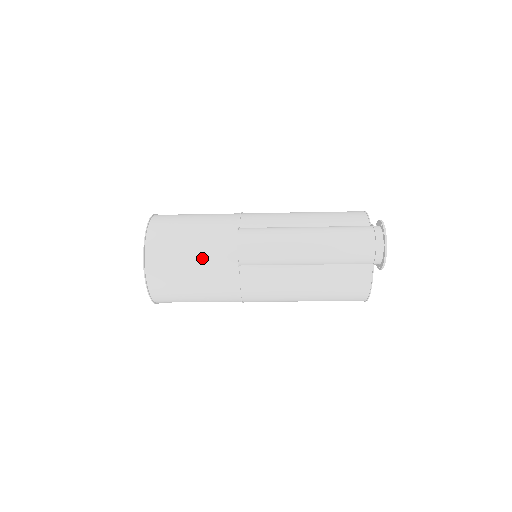
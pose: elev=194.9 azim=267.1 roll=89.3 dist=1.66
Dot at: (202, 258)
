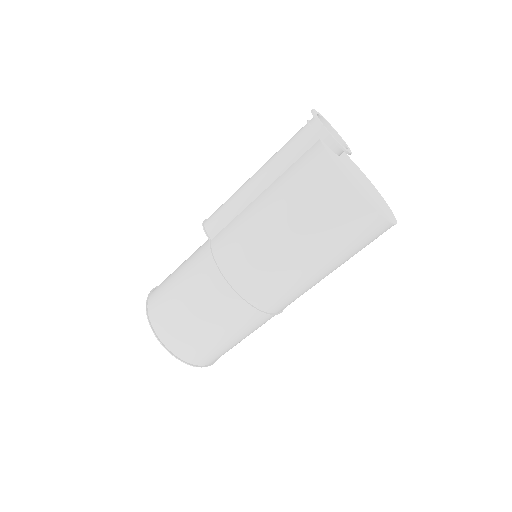
Dot at: (187, 259)
